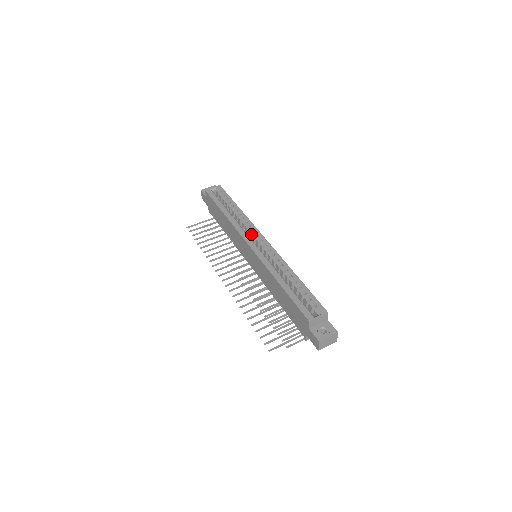
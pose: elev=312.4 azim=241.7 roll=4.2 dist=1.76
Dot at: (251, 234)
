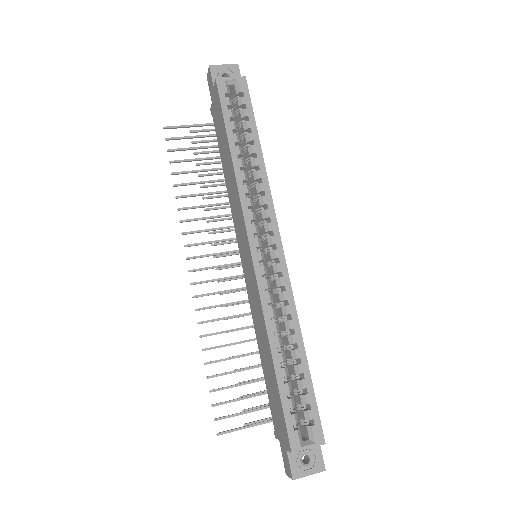
Dot at: (262, 219)
